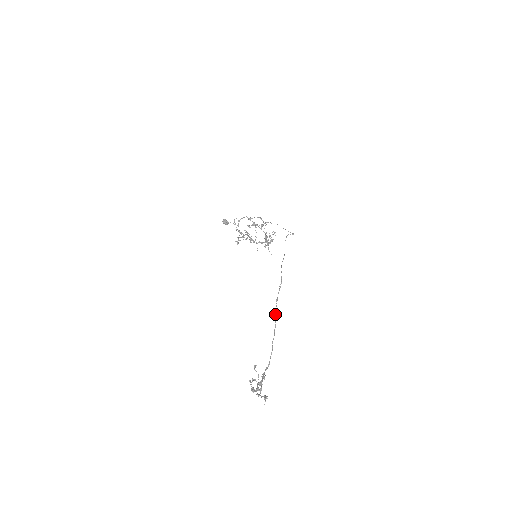
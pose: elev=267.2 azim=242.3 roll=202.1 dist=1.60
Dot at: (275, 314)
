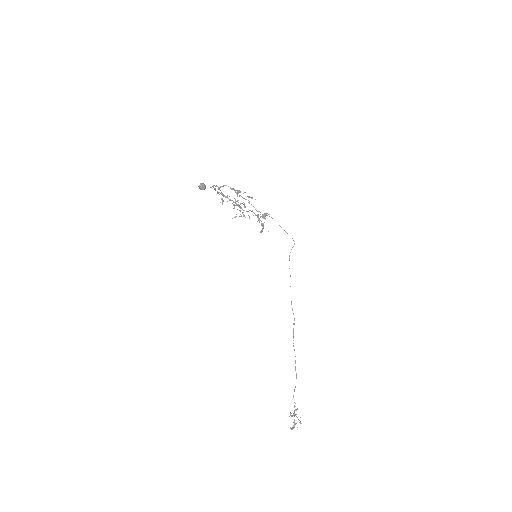
Dot at: (294, 349)
